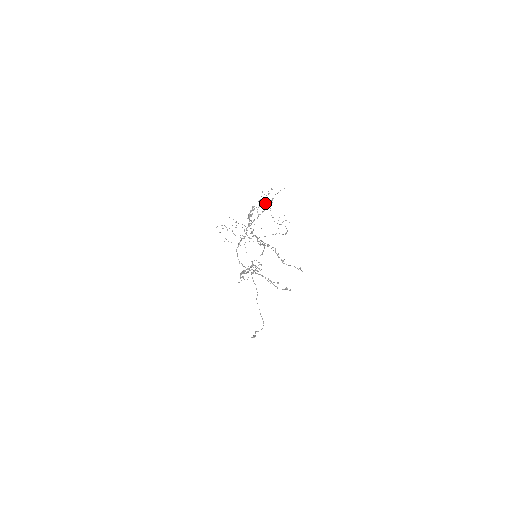
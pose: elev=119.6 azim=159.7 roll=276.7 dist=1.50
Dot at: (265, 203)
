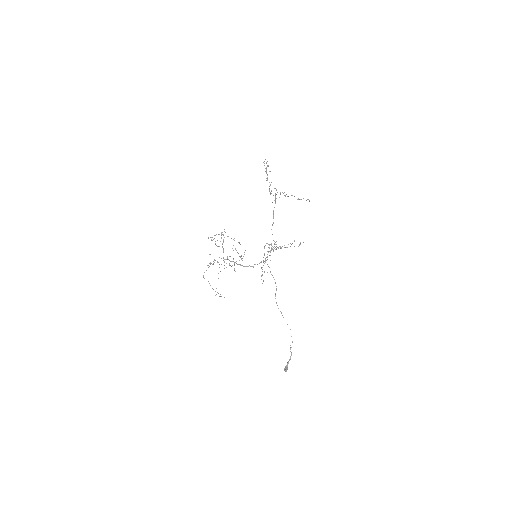
Dot at: (221, 234)
